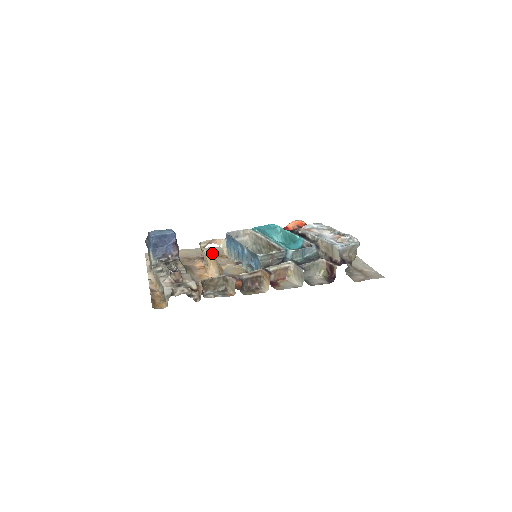
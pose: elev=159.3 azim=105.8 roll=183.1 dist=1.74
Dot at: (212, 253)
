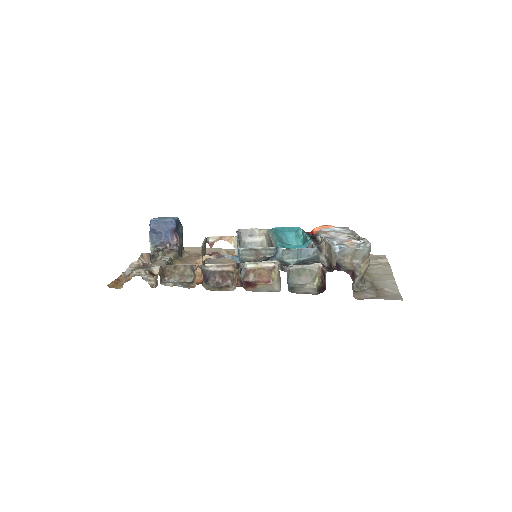
Dot at: (223, 251)
